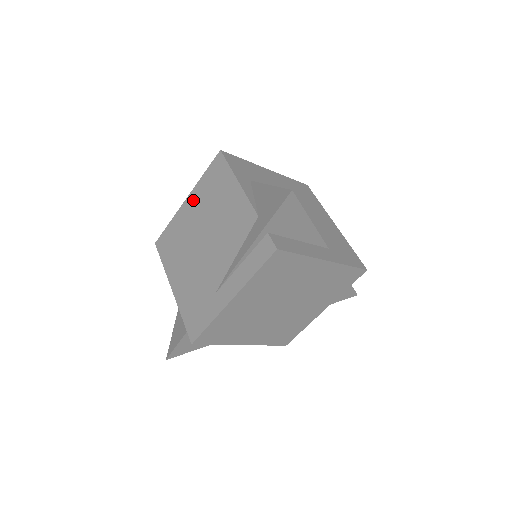
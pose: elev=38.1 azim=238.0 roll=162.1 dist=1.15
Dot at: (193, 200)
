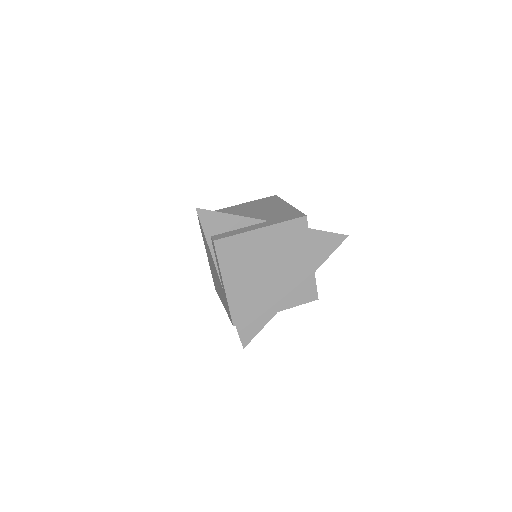
Dot at: (206, 250)
